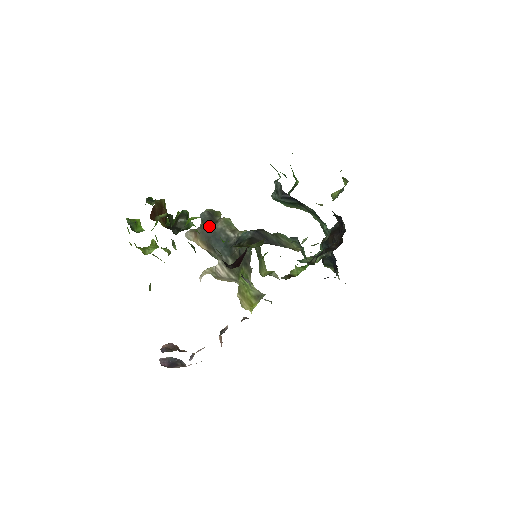
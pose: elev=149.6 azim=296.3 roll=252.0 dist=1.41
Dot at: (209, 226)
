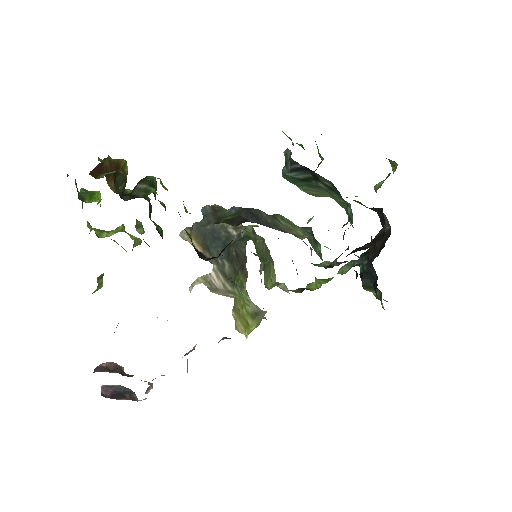
Dot at: (208, 222)
